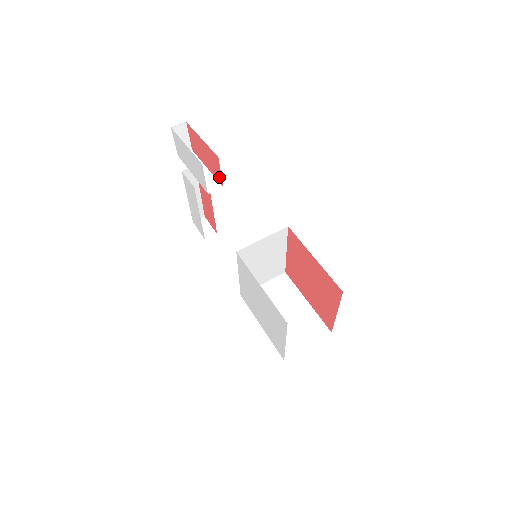
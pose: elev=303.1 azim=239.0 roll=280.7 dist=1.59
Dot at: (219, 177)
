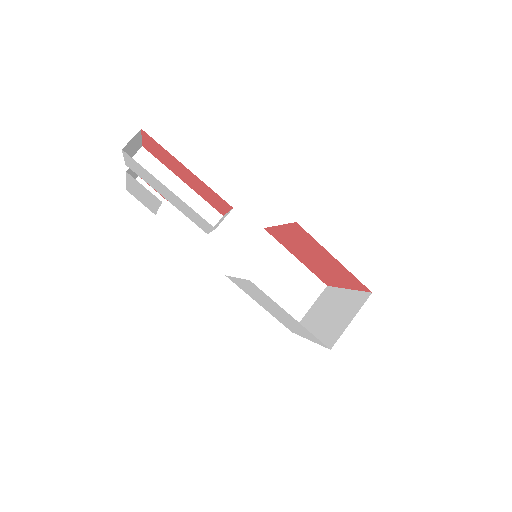
Dot at: (219, 209)
